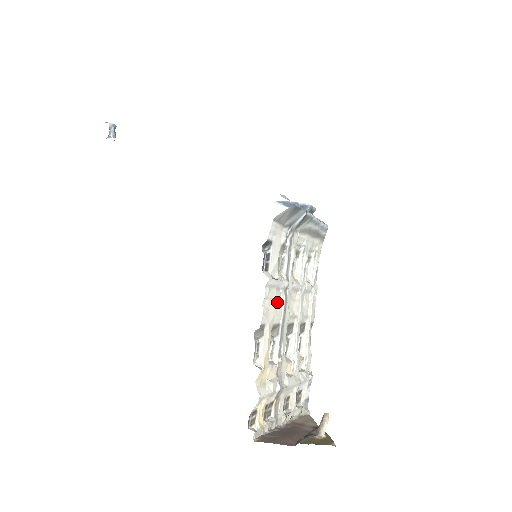
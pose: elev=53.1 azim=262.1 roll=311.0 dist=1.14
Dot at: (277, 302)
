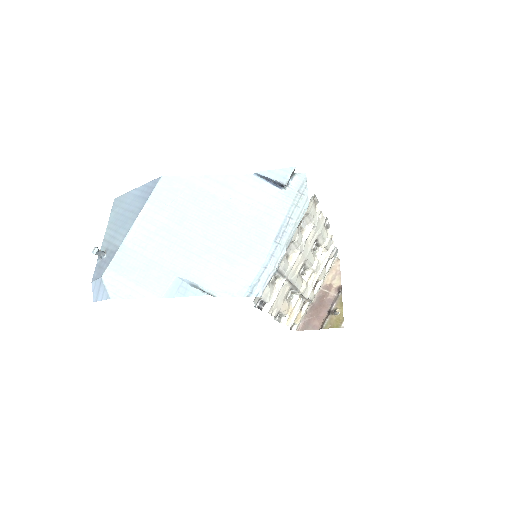
Dot at: (282, 294)
